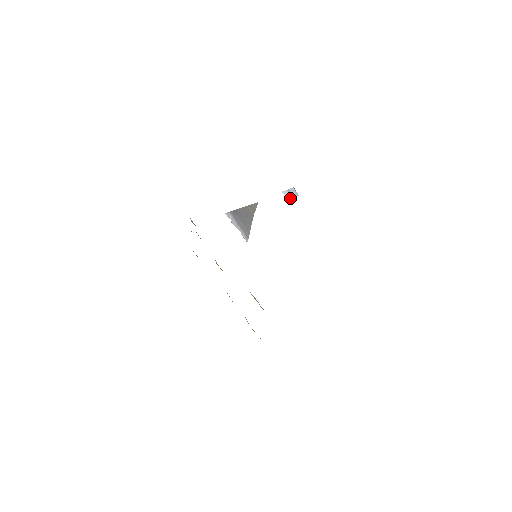
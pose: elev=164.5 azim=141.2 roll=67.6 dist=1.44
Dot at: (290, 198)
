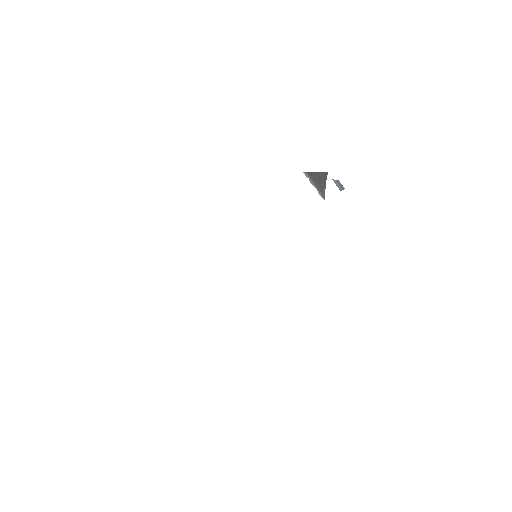
Dot at: (340, 187)
